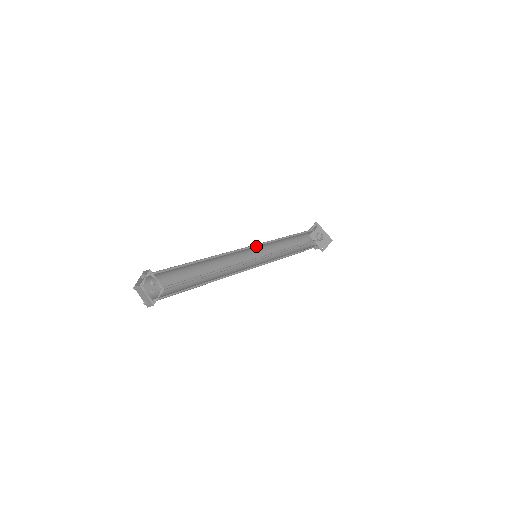
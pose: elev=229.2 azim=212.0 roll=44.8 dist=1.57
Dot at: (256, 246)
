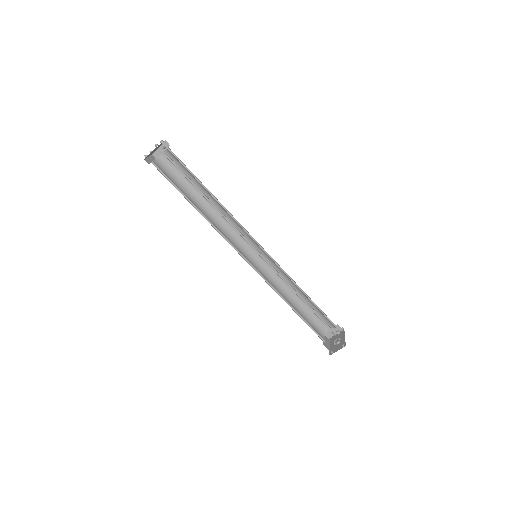
Dot at: (263, 250)
